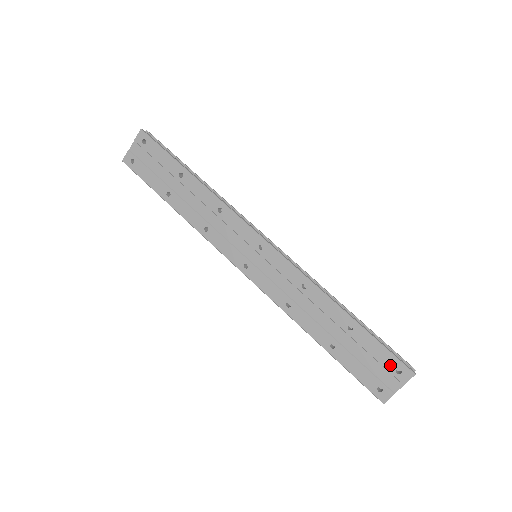
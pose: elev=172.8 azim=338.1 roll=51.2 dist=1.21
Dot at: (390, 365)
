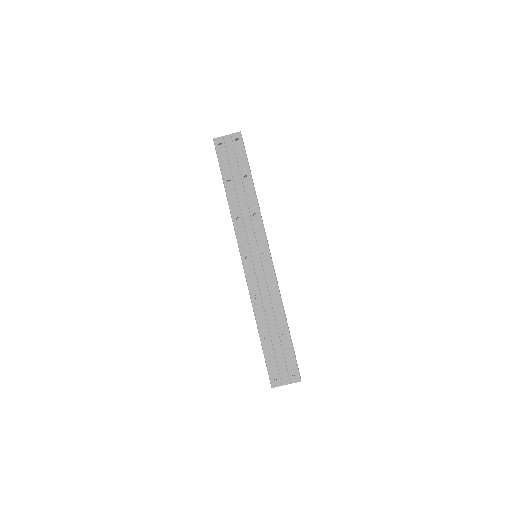
Dot at: (291, 368)
